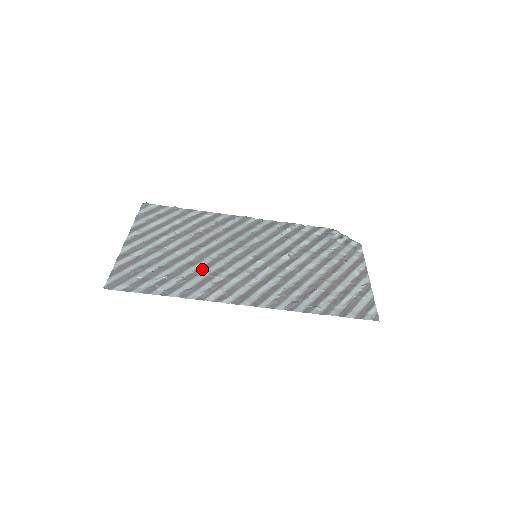
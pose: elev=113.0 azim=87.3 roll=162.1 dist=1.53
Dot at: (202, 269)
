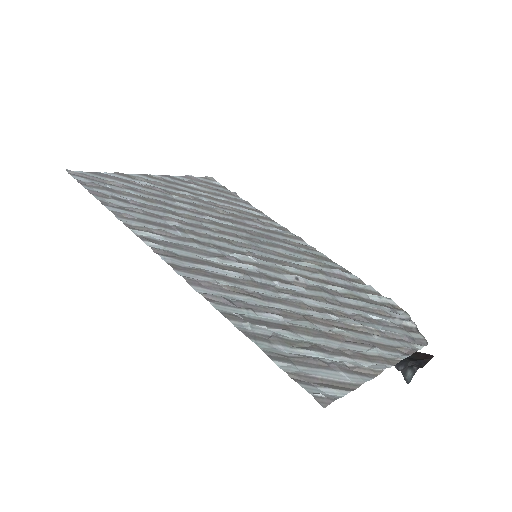
Dot at: (176, 221)
